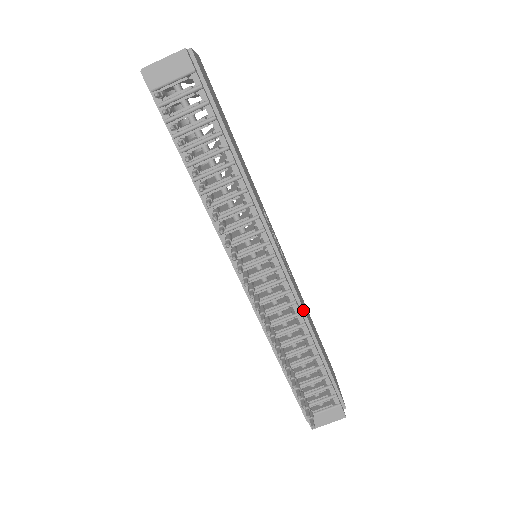
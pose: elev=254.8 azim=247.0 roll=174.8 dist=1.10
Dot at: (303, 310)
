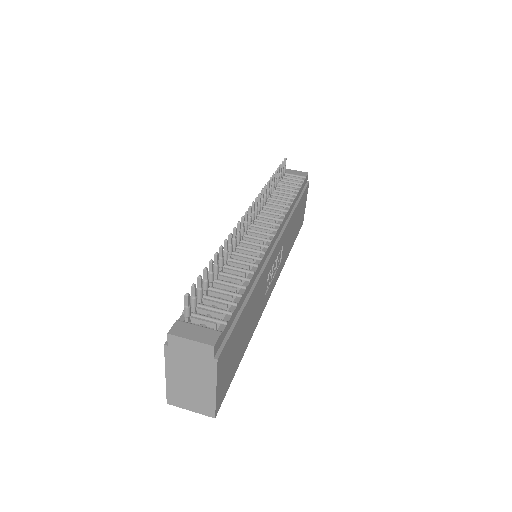
Dot at: (262, 271)
